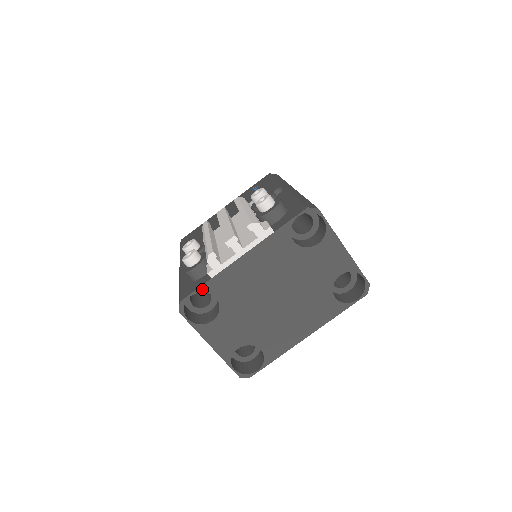
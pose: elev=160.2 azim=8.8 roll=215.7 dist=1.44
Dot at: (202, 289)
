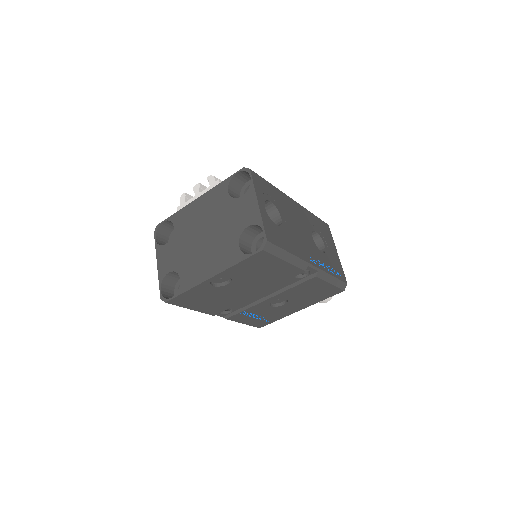
Dot at: (170, 218)
